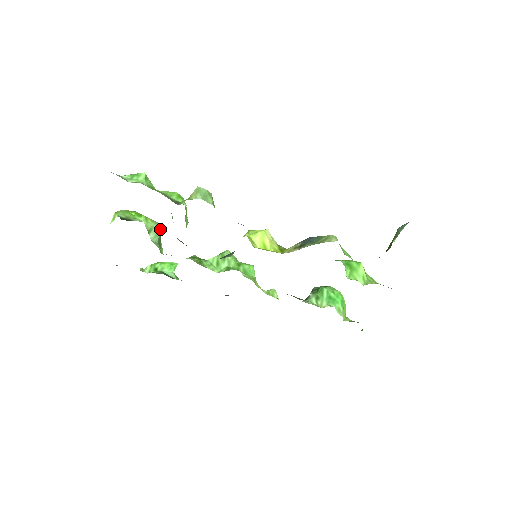
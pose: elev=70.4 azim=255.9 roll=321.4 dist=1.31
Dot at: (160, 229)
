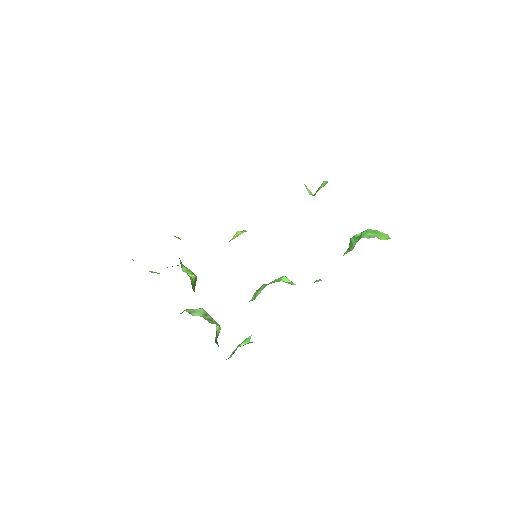
Dot at: (204, 310)
